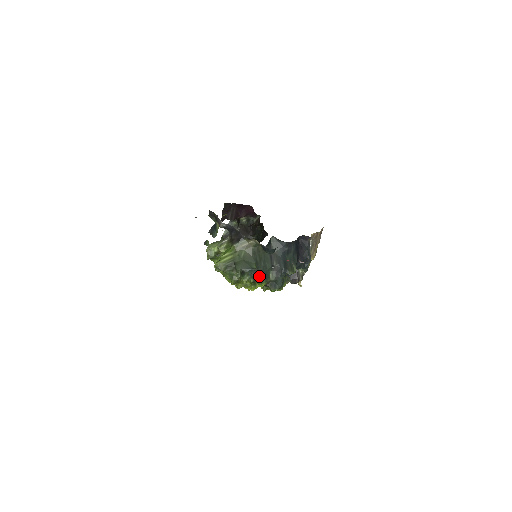
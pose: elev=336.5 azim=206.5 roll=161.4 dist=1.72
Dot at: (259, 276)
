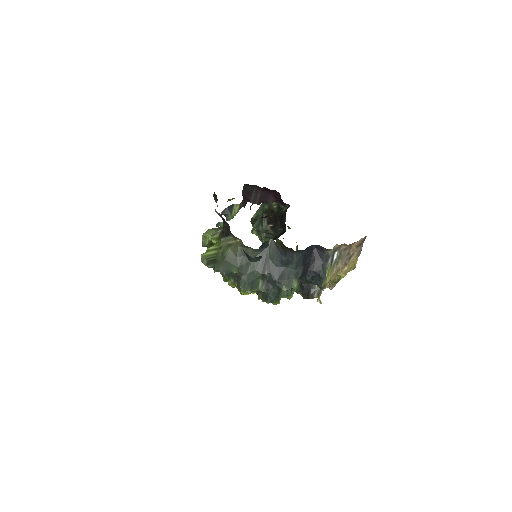
Dot at: (242, 283)
